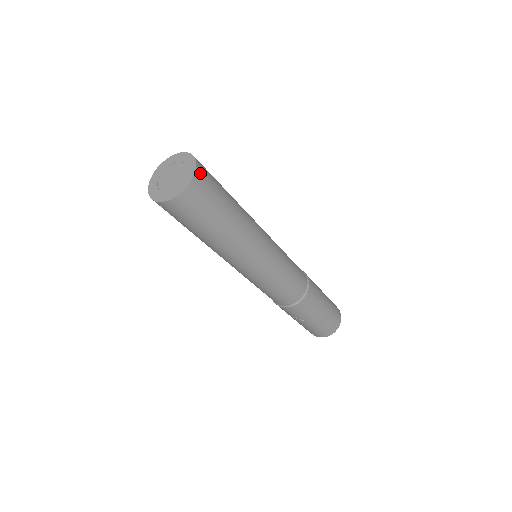
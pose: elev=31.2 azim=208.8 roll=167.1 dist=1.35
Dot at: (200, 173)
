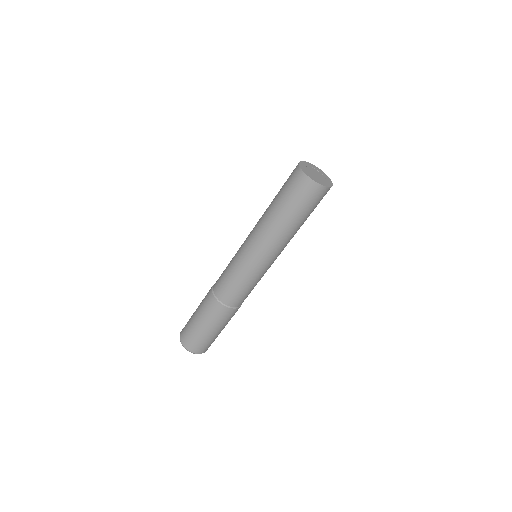
Dot at: occluded
